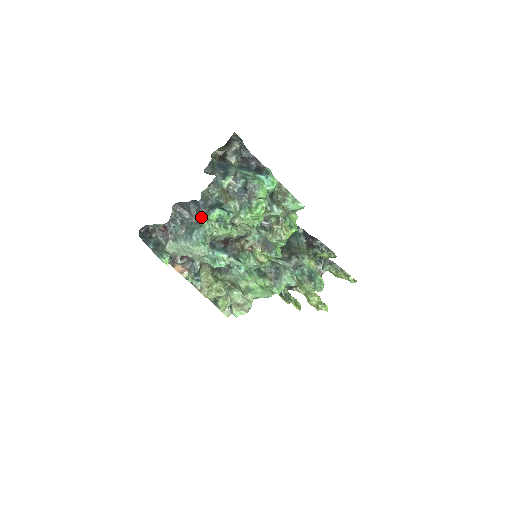
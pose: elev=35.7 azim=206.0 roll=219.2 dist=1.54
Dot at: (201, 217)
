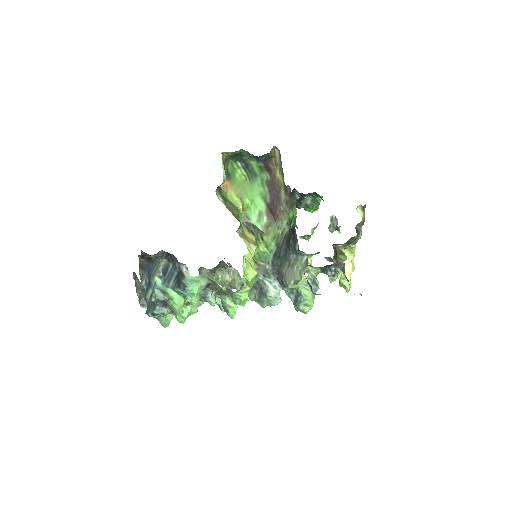
Dot at: occluded
